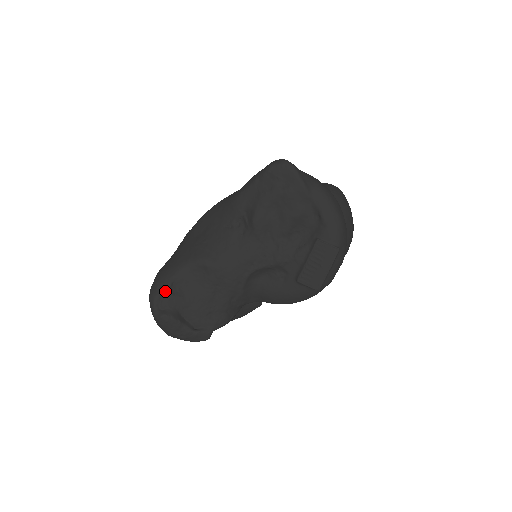
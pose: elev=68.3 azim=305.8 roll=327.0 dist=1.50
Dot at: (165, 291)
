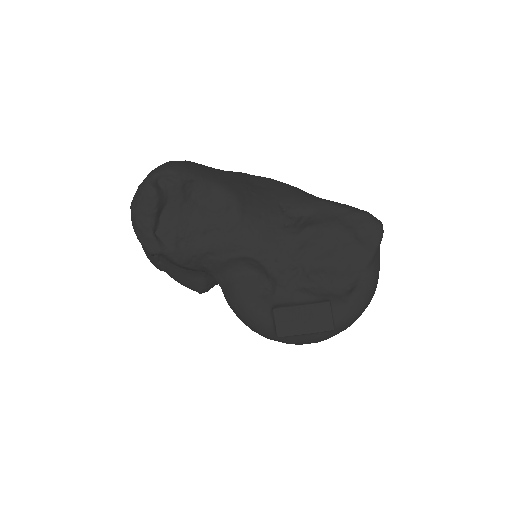
Dot at: (181, 177)
